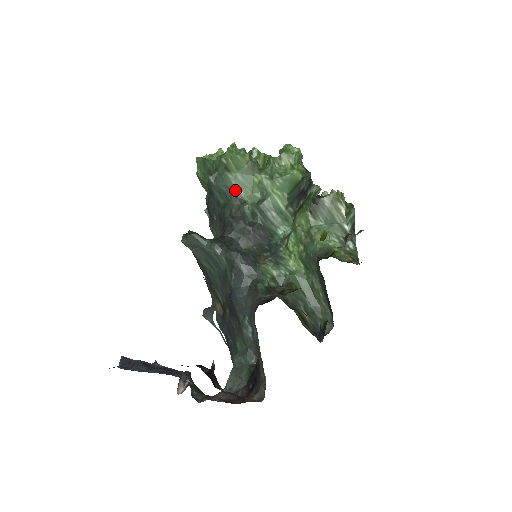
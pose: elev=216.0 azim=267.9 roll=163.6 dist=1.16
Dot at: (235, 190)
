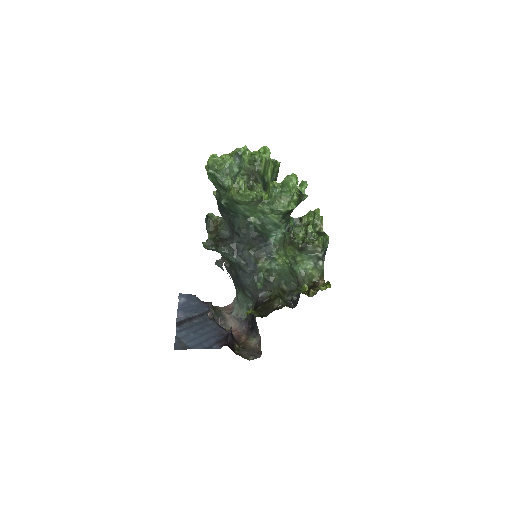
Dot at: (242, 213)
